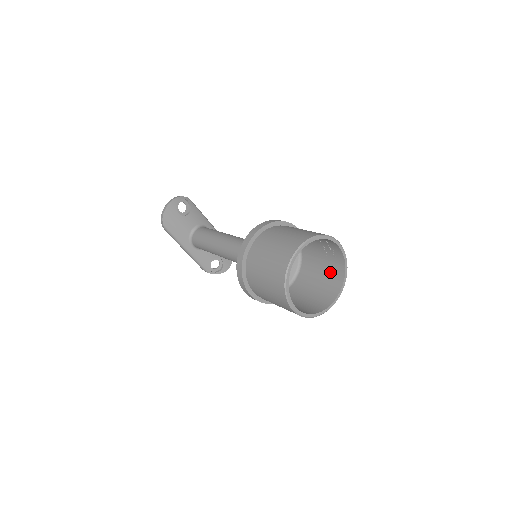
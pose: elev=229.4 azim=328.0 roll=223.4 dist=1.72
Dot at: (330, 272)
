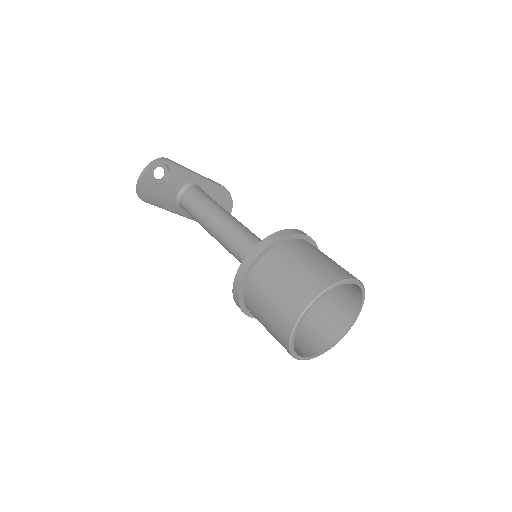
Dot at: (344, 289)
